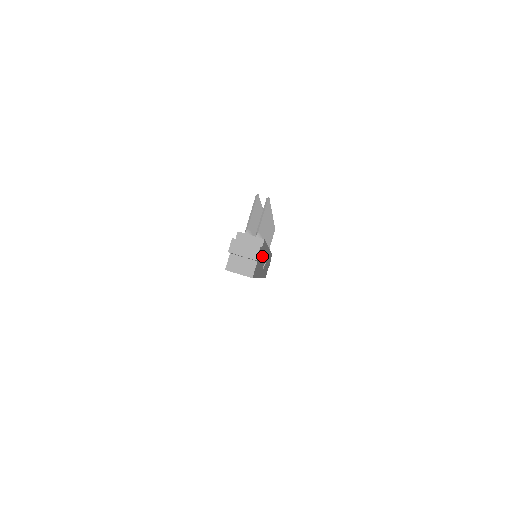
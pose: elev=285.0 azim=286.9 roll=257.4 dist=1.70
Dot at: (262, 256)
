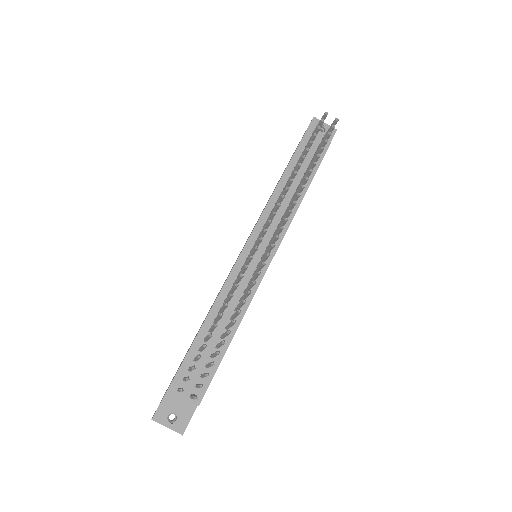
Dot at: occluded
